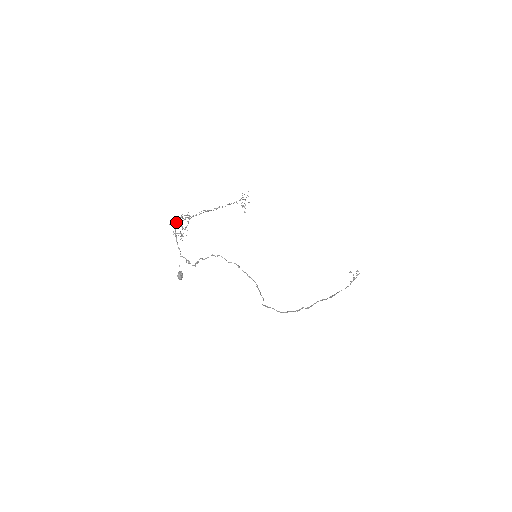
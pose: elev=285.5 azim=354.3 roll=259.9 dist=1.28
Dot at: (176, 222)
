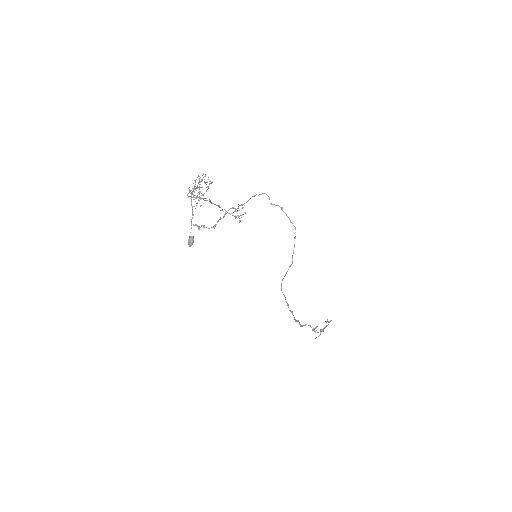
Dot at: (189, 192)
